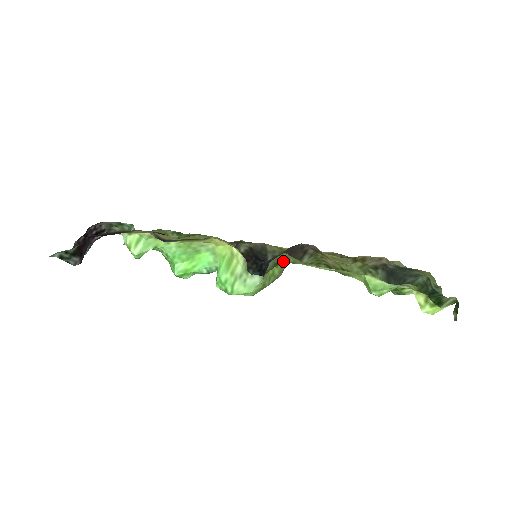
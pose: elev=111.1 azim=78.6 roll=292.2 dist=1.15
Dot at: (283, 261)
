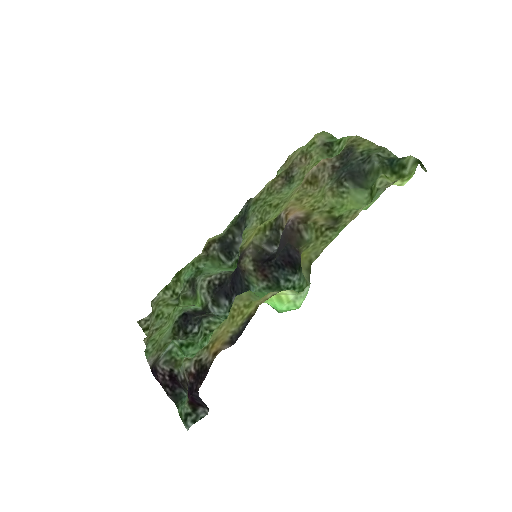
Dot at: (311, 263)
